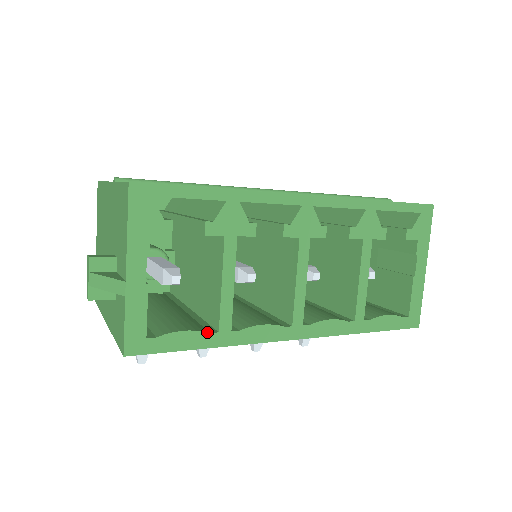
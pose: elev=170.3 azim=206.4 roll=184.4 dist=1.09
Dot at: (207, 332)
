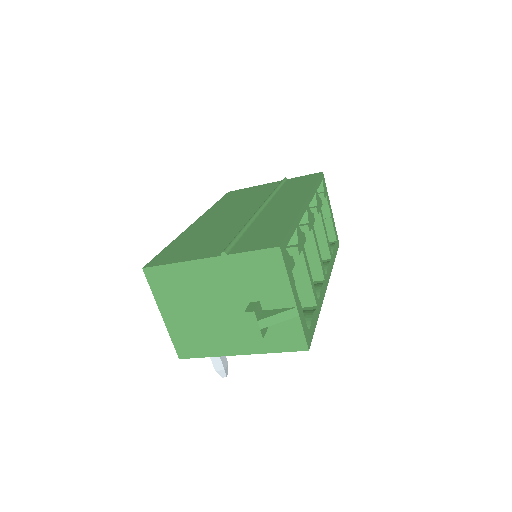
Dot at: (315, 310)
